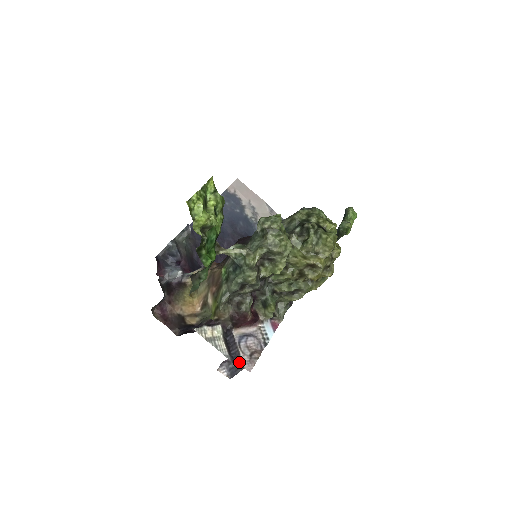
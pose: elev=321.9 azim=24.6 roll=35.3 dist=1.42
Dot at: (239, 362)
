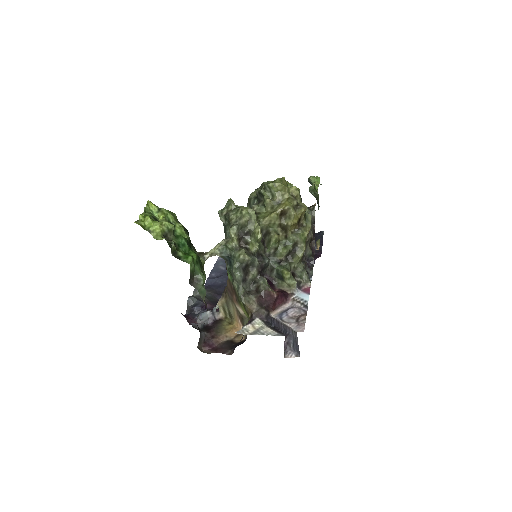
Dot at: (291, 333)
